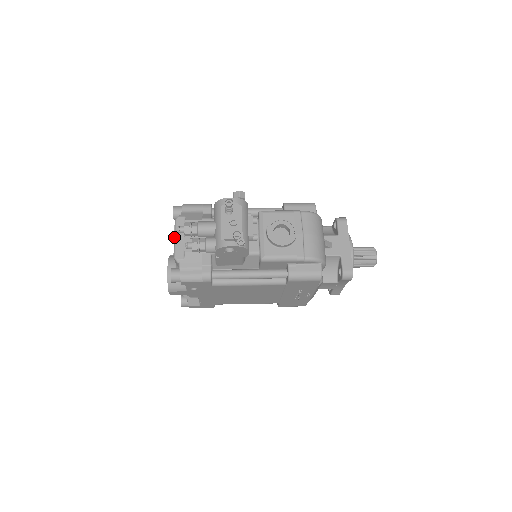
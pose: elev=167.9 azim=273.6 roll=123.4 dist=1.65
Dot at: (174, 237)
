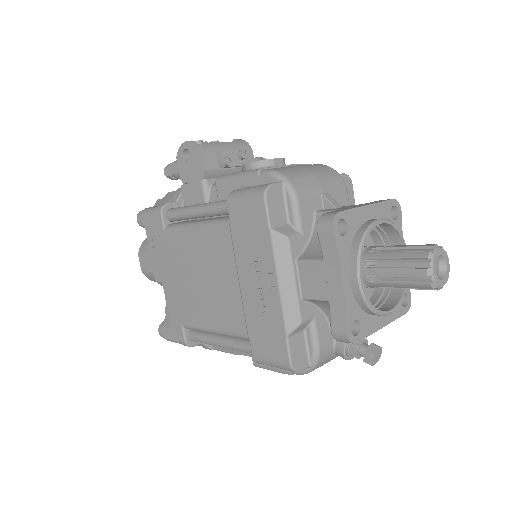
Dot at: occluded
